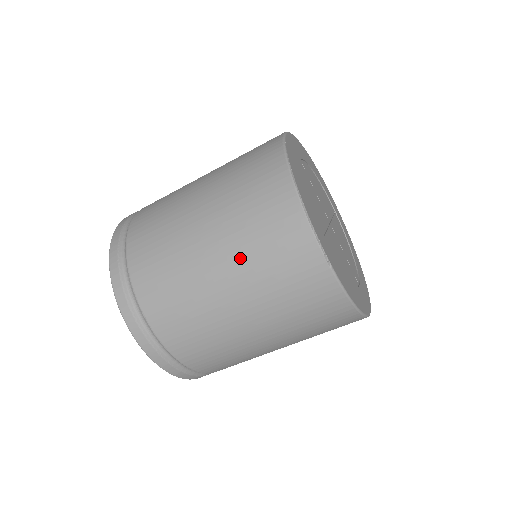
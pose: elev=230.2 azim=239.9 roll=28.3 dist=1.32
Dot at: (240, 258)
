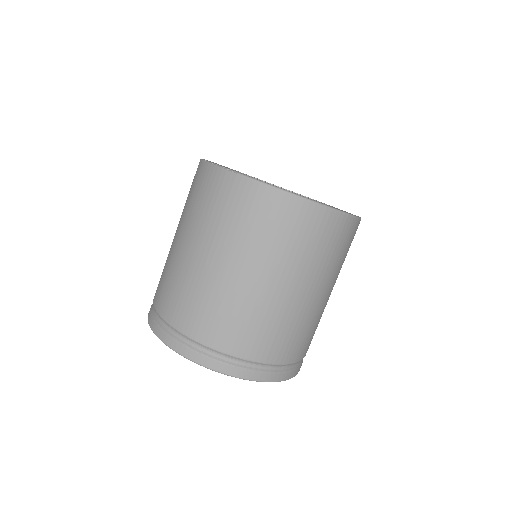
Dot at: (192, 223)
